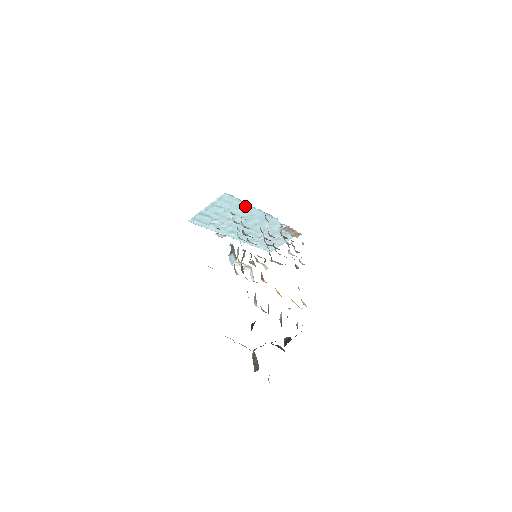
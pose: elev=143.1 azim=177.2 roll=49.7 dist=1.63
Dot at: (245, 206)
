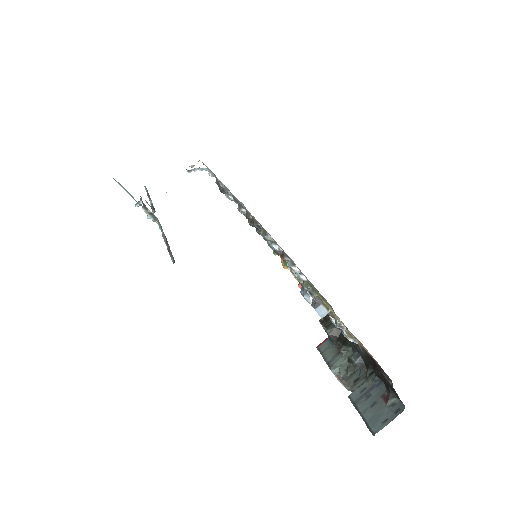
Dot at: occluded
